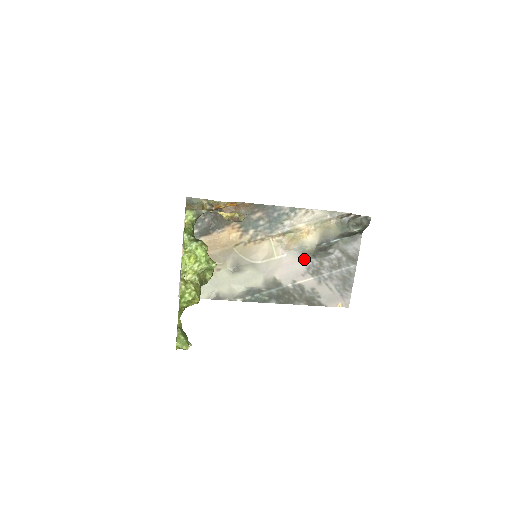
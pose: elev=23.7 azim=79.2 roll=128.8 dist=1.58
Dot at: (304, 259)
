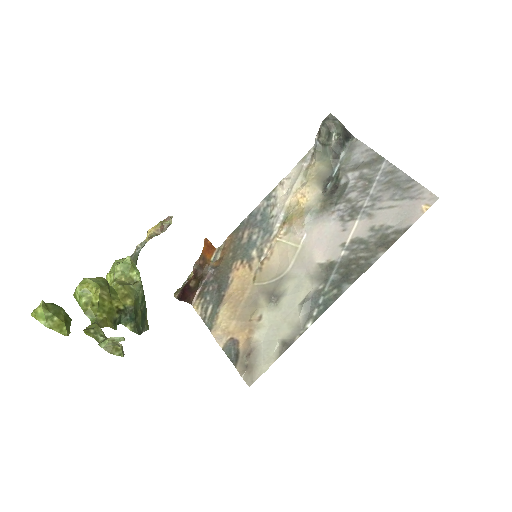
Dot at: (327, 217)
